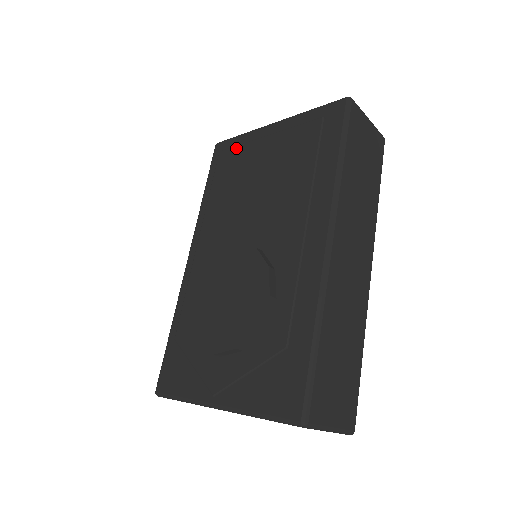
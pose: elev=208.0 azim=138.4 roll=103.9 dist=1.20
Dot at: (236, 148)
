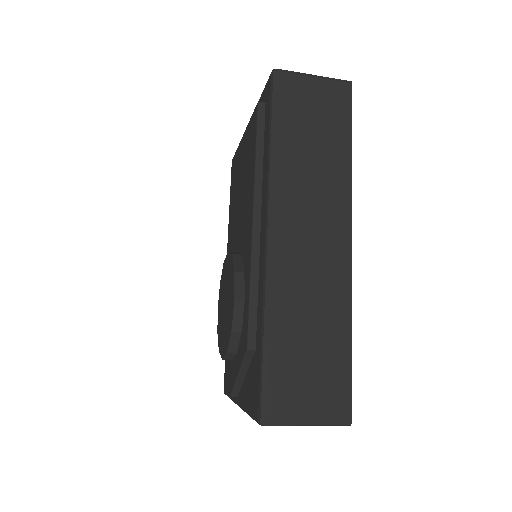
Dot at: (235, 154)
